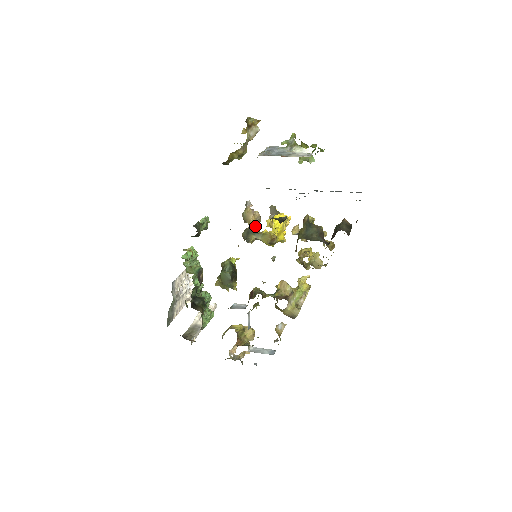
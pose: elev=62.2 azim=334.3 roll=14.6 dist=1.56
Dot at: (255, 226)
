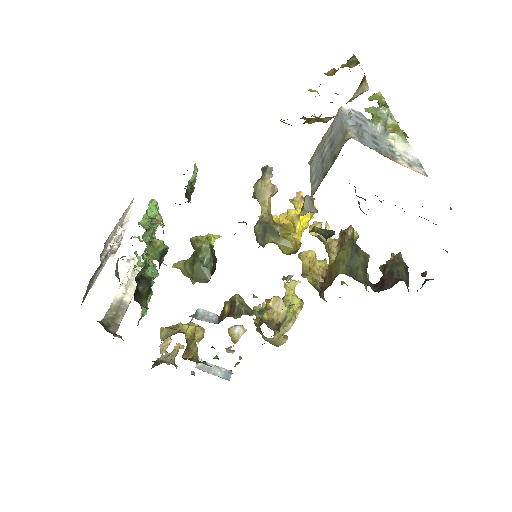
Dot at: (271, 214)
